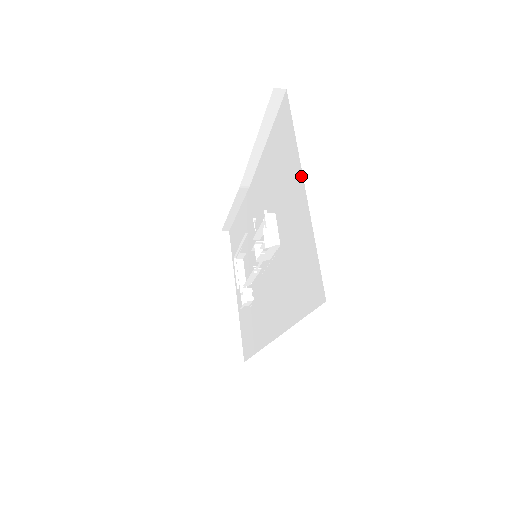
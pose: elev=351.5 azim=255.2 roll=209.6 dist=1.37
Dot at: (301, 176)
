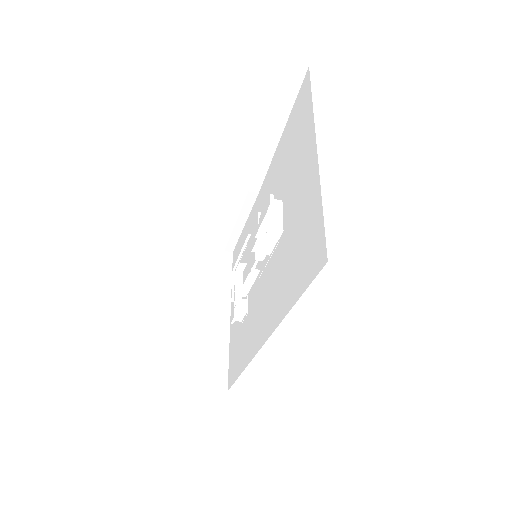
Dot at: (314, 141)
